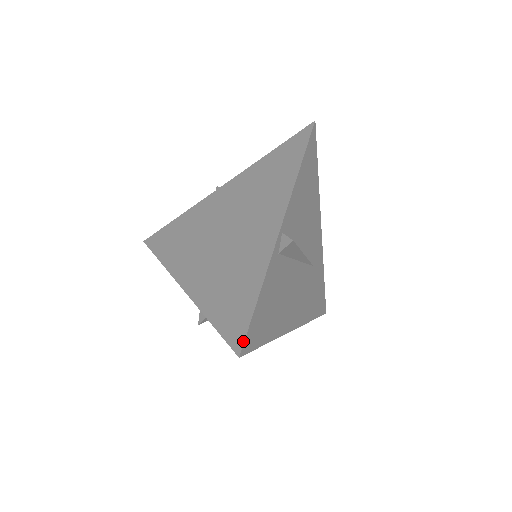
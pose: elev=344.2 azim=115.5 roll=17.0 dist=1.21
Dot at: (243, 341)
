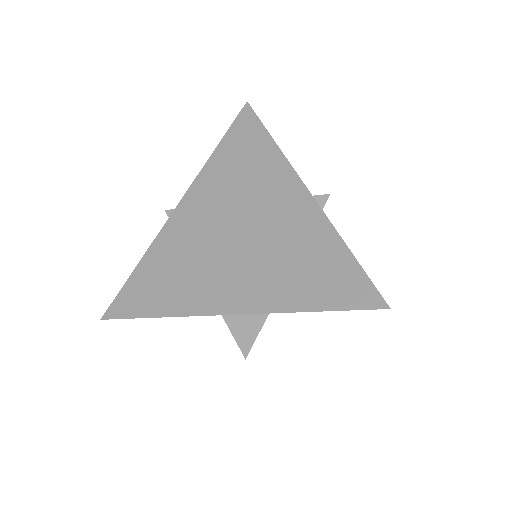
Dot at: (378, 294)
